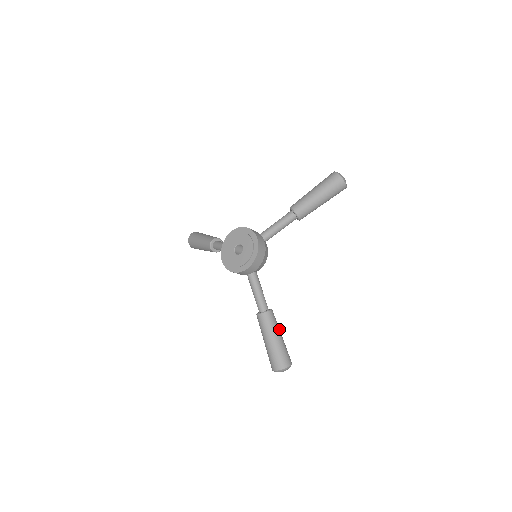
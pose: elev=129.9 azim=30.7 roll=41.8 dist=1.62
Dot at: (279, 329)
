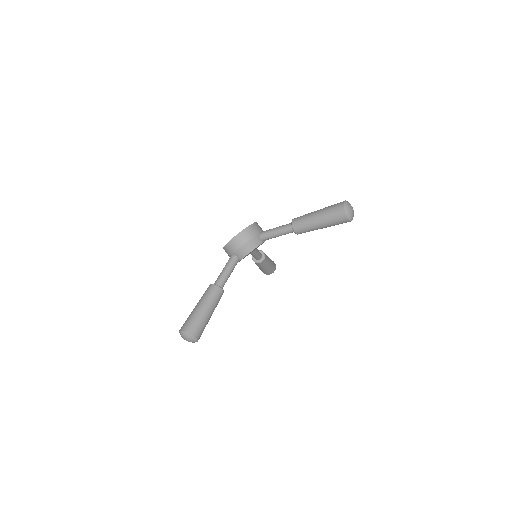
Dot at: (212, 305)
